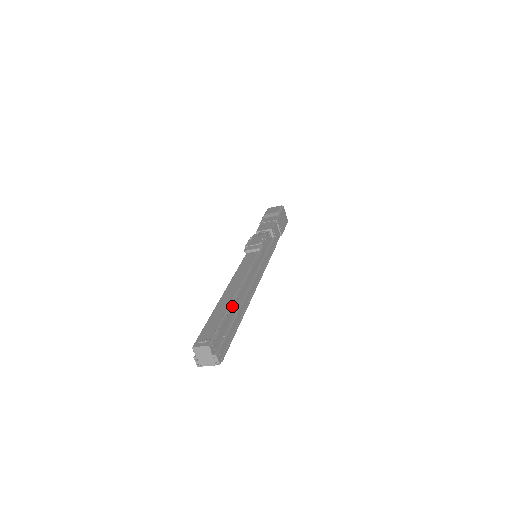
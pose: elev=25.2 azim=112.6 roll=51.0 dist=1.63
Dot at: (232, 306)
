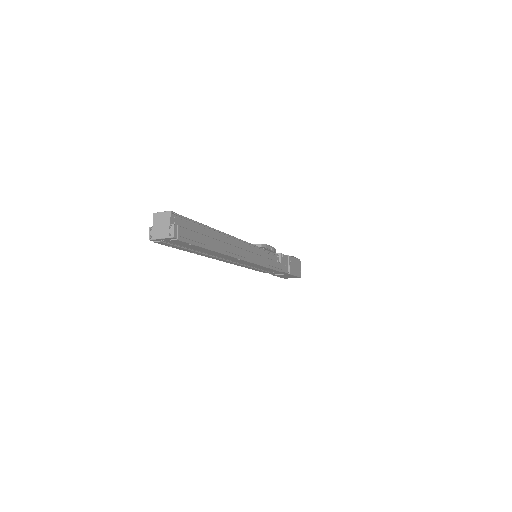
Dot at: (212, 231)
